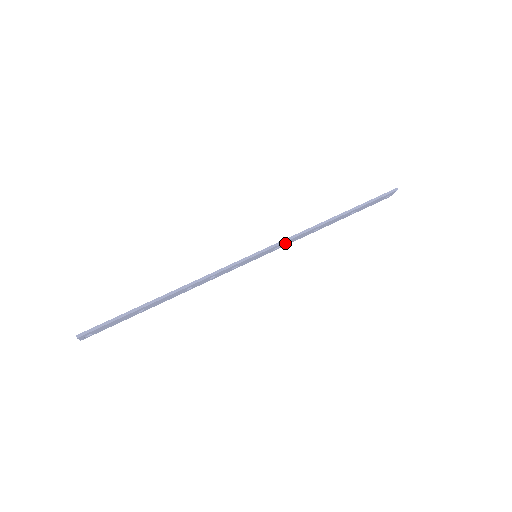
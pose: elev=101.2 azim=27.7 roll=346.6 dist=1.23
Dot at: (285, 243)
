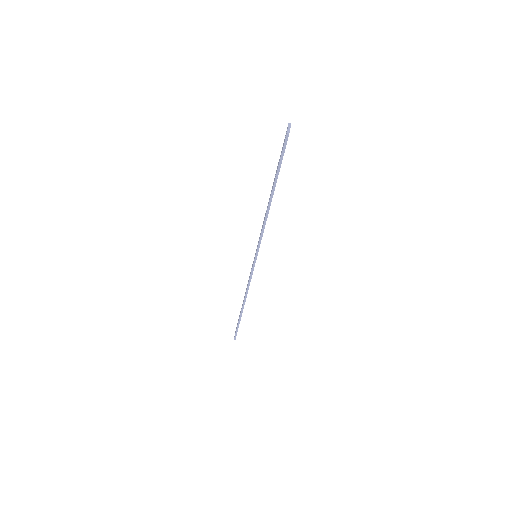
Dot at: occluded
